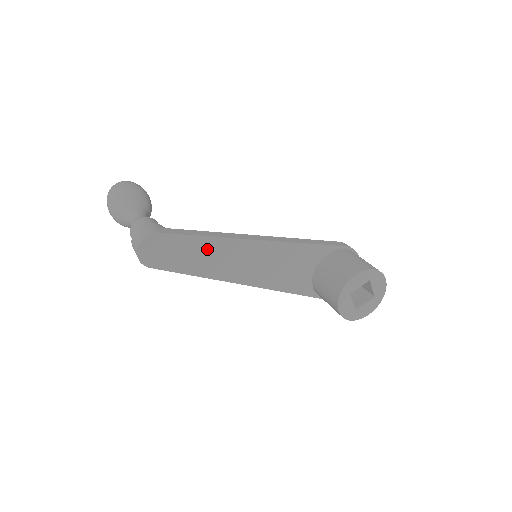
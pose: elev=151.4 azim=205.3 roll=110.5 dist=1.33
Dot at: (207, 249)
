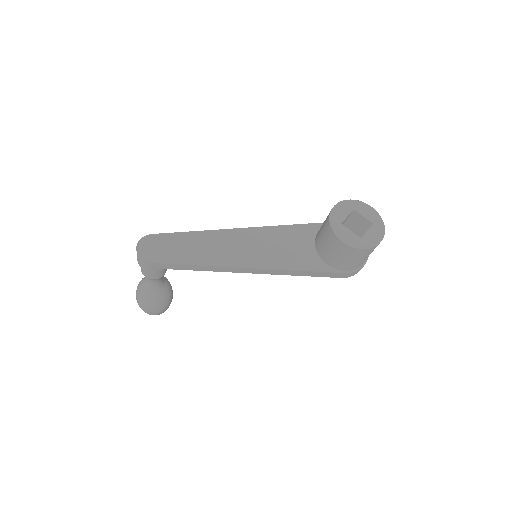
Dot at: (198, 241)
